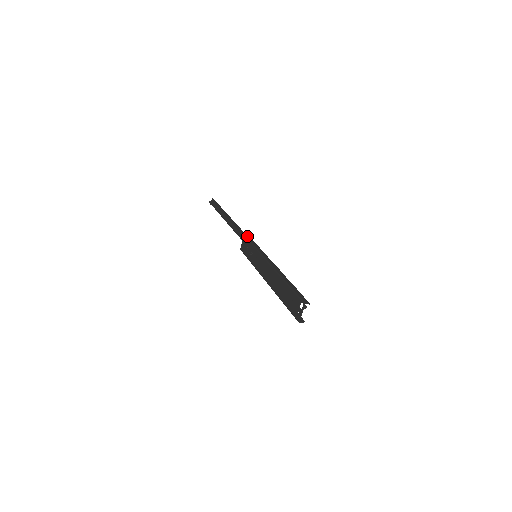
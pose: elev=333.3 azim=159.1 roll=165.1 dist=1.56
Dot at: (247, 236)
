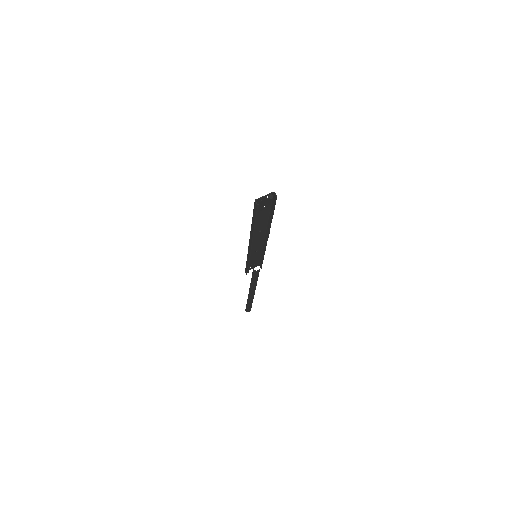
Dot at: occluded
